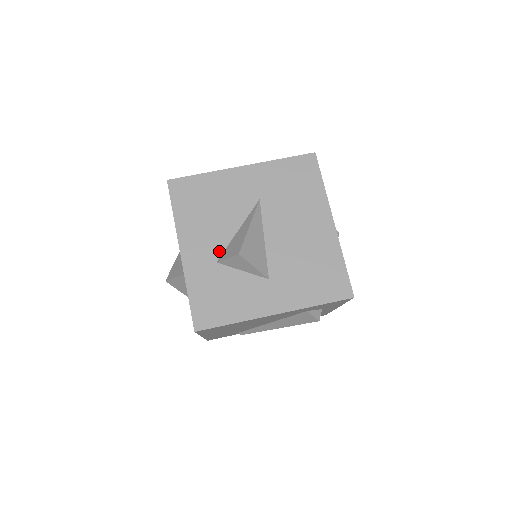
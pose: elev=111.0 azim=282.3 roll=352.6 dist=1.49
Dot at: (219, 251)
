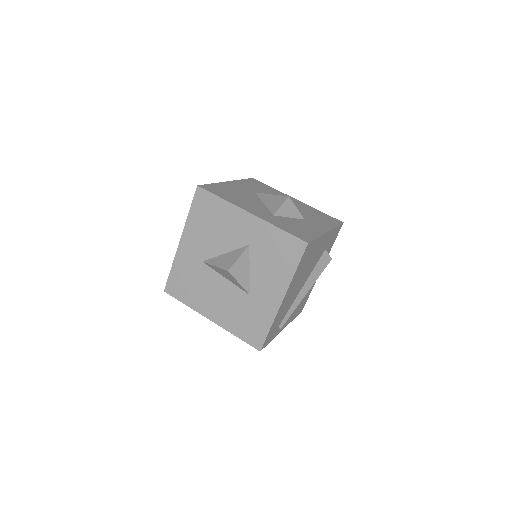
Dot at: (268, 211)
